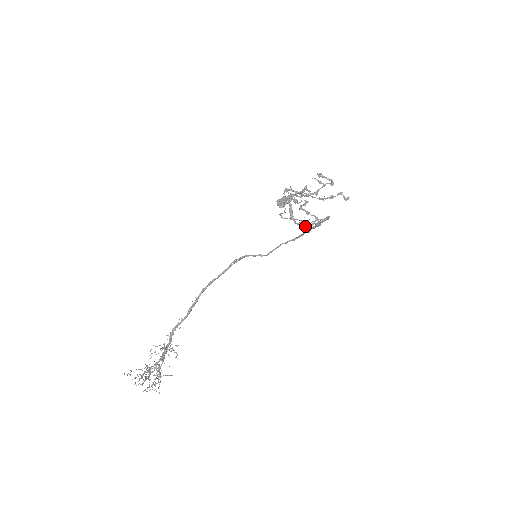
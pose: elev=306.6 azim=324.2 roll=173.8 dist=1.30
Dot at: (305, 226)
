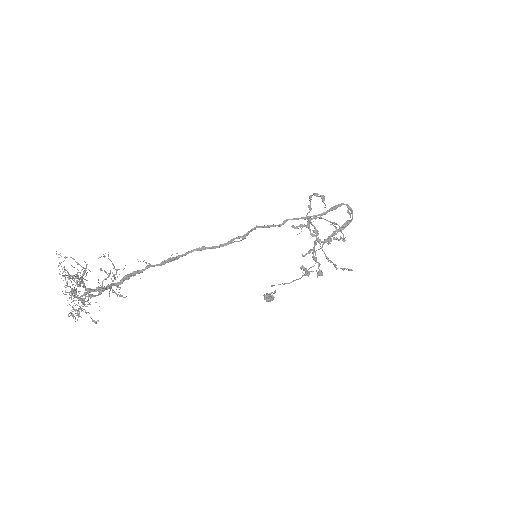
Dot at: (319, 239)
